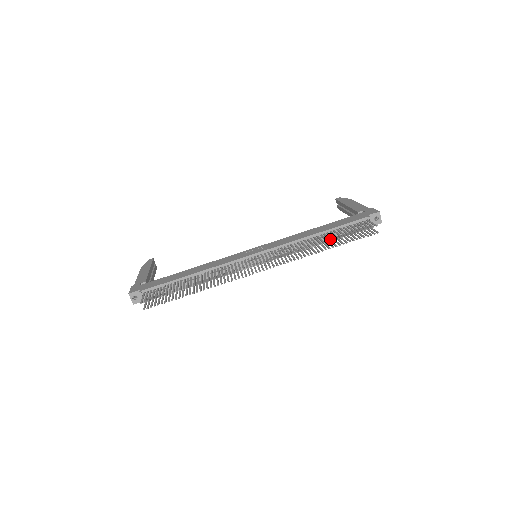
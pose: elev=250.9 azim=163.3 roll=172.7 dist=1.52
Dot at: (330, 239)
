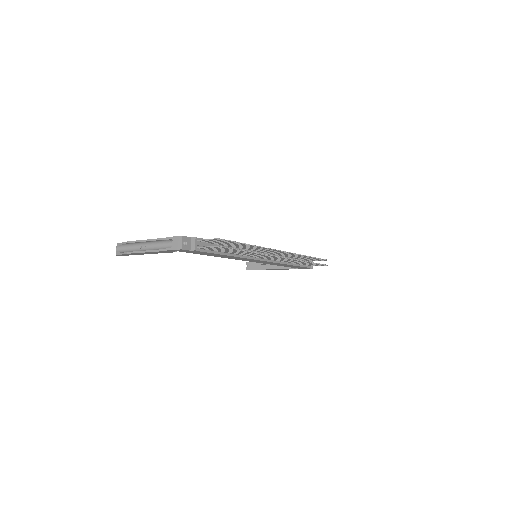
Dot at: occluded
